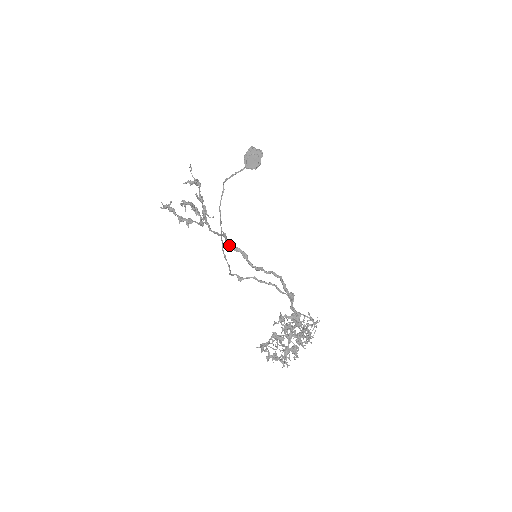
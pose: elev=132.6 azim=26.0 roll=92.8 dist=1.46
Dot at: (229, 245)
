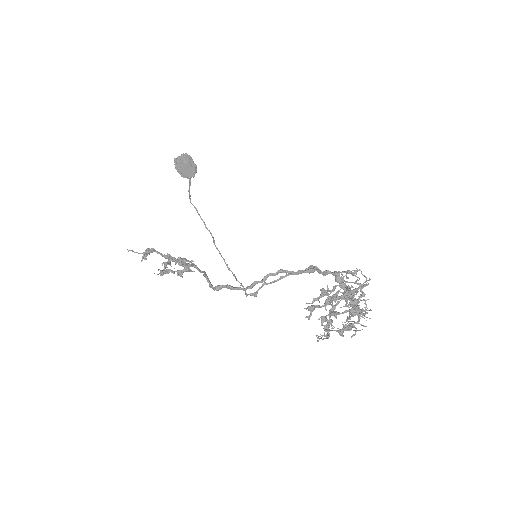
Dot at: occluded
